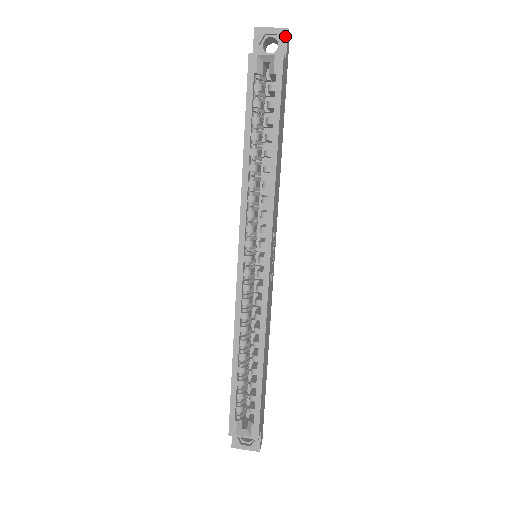
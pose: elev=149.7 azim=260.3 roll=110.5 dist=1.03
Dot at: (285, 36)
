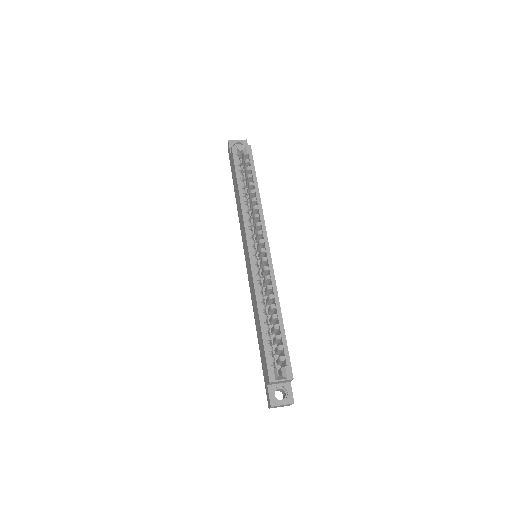
Dot at: (246, 143)
